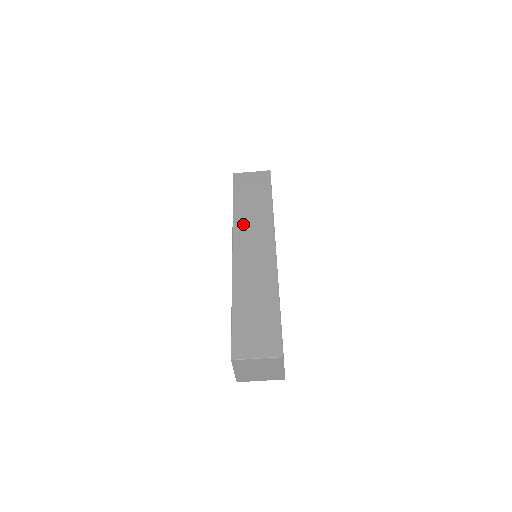
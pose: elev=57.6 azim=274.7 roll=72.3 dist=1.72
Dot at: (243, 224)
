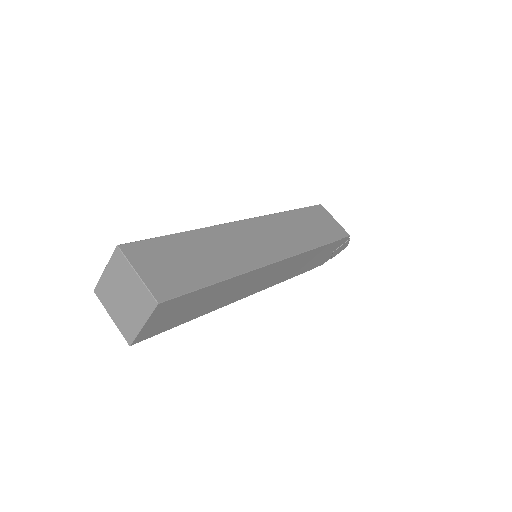
Dot at: (281, 223)
